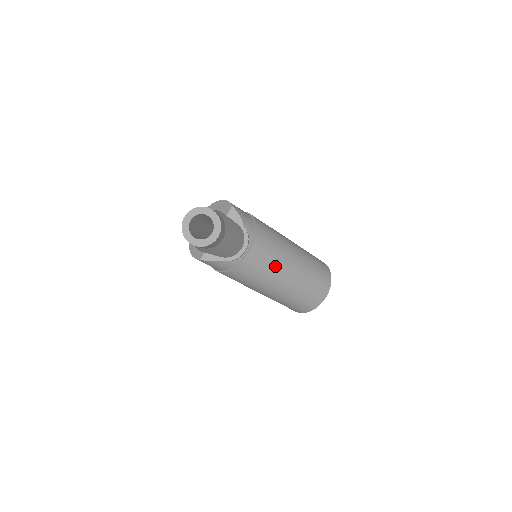
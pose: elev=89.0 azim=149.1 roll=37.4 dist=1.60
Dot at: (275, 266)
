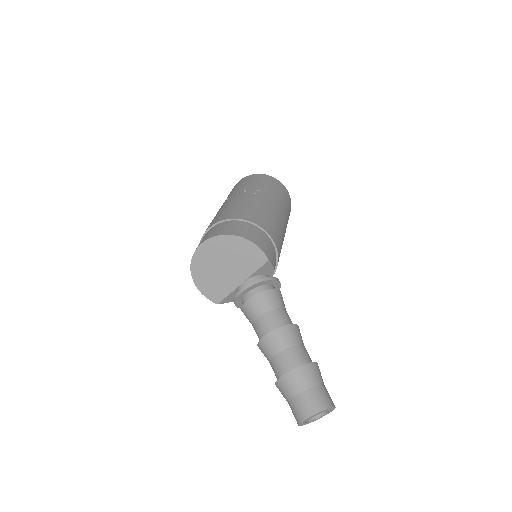
Dot at: occluded
